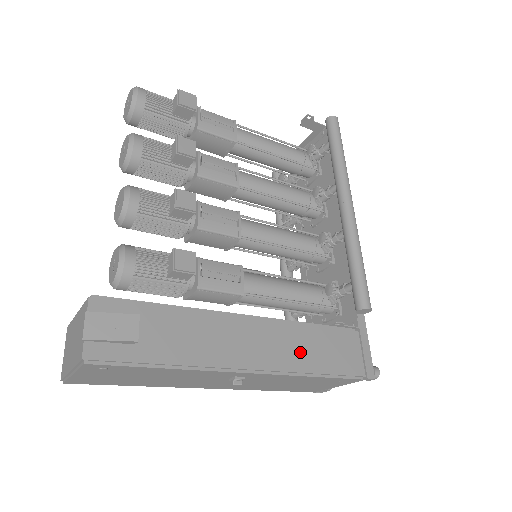
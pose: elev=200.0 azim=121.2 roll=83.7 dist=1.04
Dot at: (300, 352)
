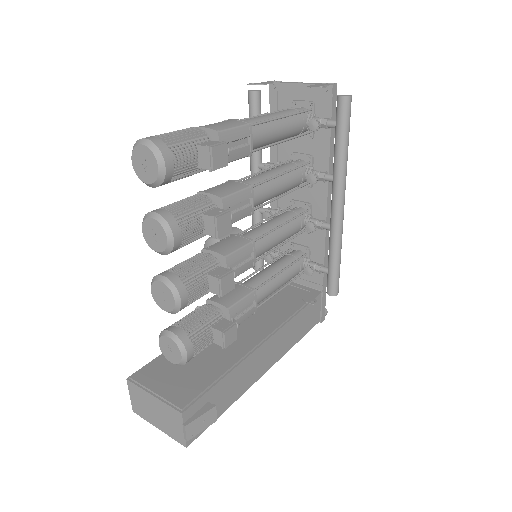
Dot at: (290, 338)
